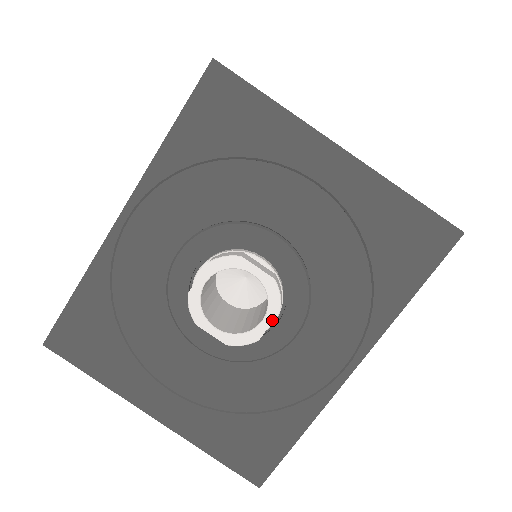
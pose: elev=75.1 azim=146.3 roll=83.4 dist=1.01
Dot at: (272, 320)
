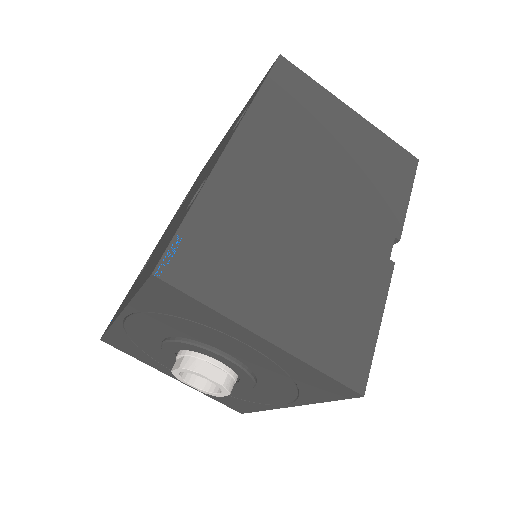
Dot at: (226, 395)
